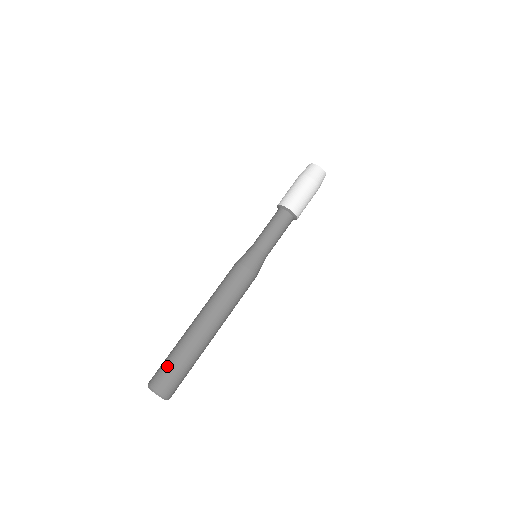
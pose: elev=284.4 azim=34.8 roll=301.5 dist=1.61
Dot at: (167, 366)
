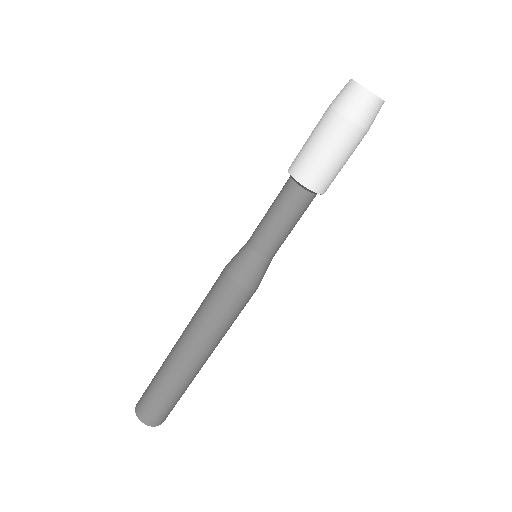
Dot at: (148, 388)
